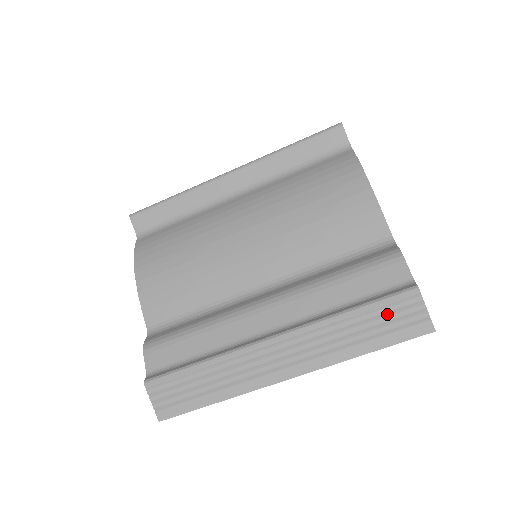
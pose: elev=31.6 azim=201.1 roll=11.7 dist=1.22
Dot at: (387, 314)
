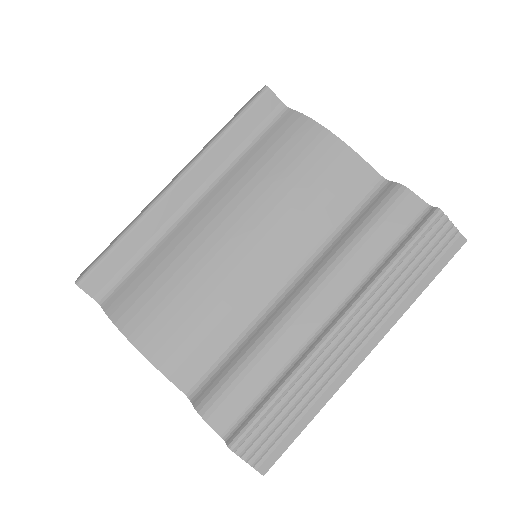
Dot at: (426, 246)
